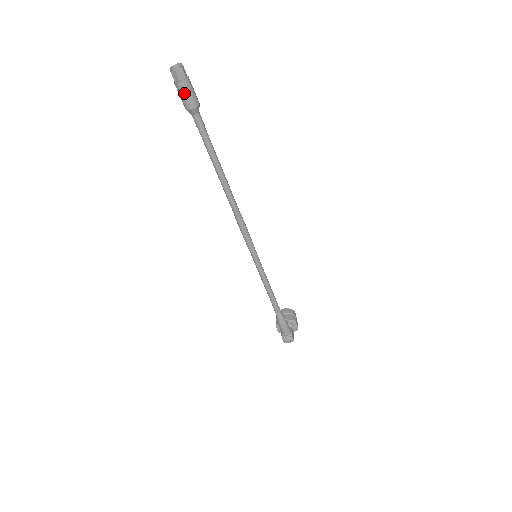
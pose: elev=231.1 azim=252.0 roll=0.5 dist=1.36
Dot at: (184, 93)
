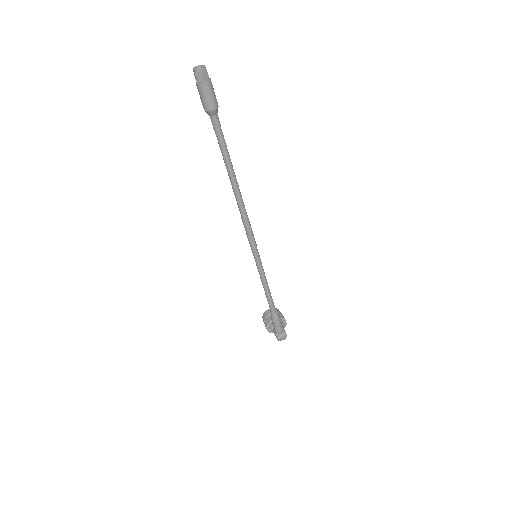
Dot at: (207, 94)
